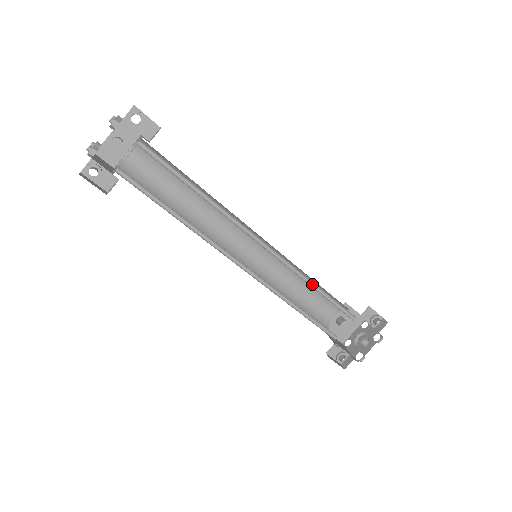
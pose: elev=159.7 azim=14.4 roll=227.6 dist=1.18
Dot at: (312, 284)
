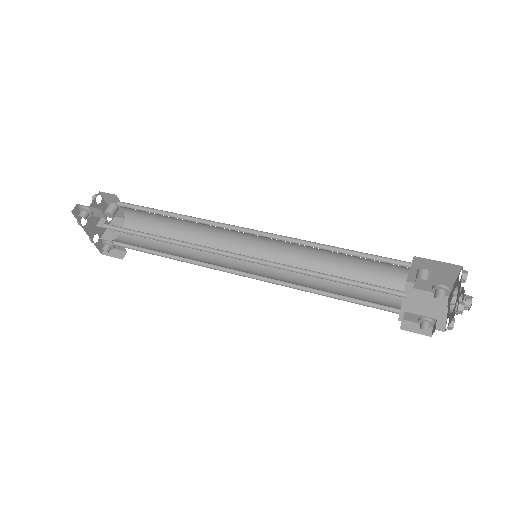
Dot at: (321, 273)
